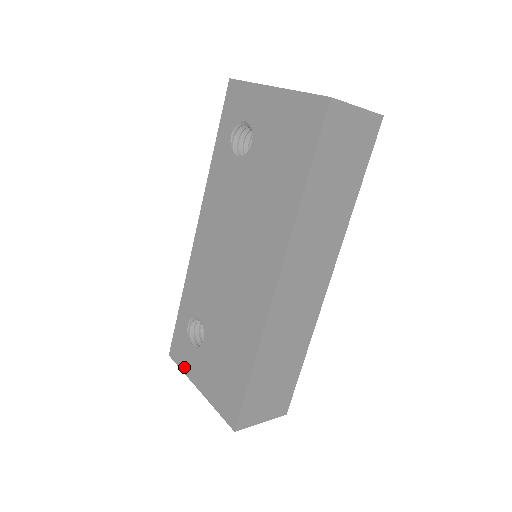
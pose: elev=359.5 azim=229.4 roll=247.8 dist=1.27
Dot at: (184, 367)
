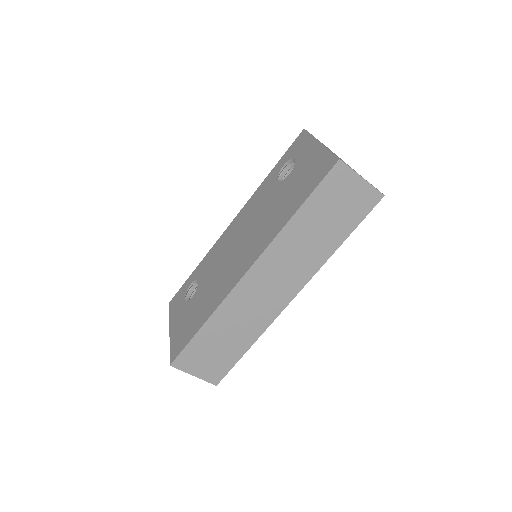
Dot at: (172, 313)
